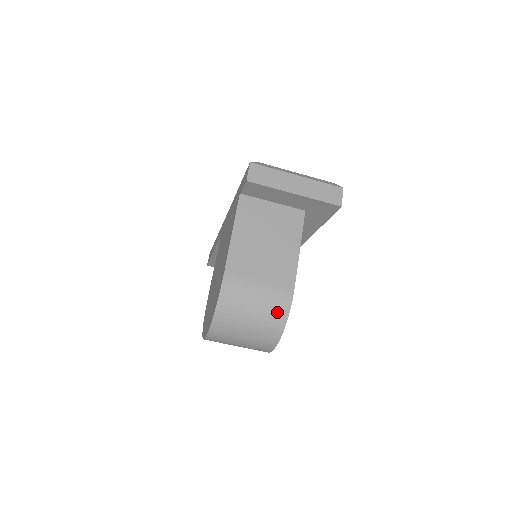
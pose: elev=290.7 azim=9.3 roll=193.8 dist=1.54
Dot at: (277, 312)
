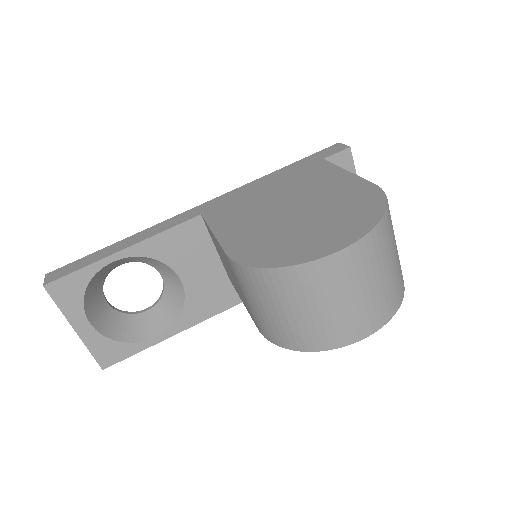
Dot at: (401, 270)
